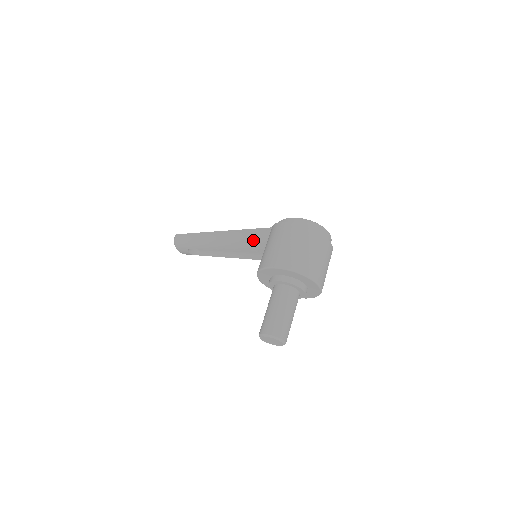
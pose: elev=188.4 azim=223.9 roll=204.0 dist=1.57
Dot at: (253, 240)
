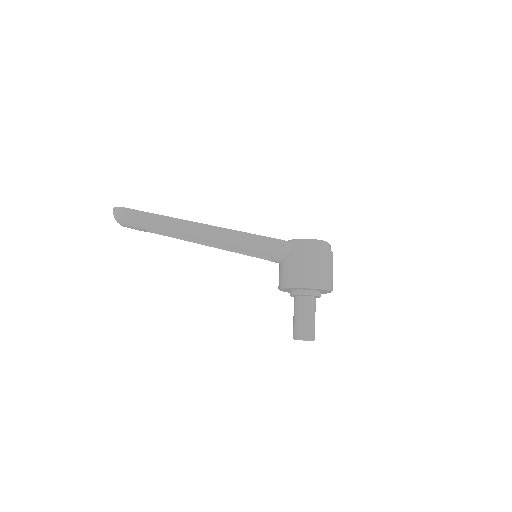
Dot at: (268, 248)
